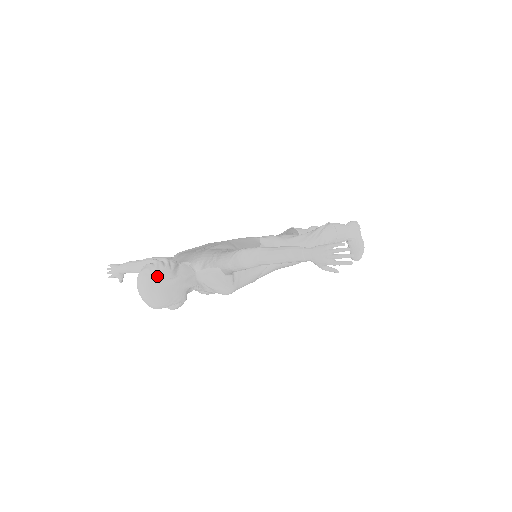
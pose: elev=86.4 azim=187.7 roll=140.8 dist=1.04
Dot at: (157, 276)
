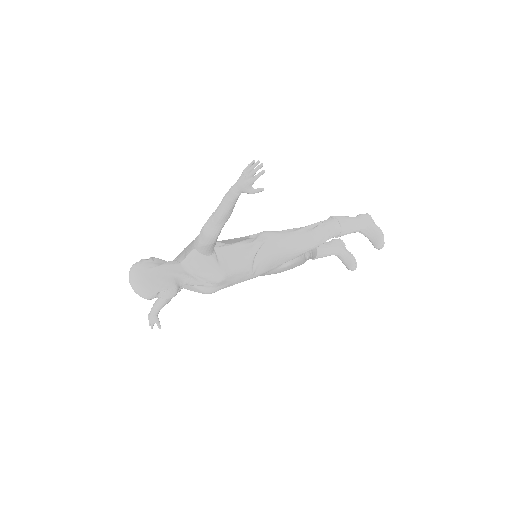
Dot at: (140, 266)
